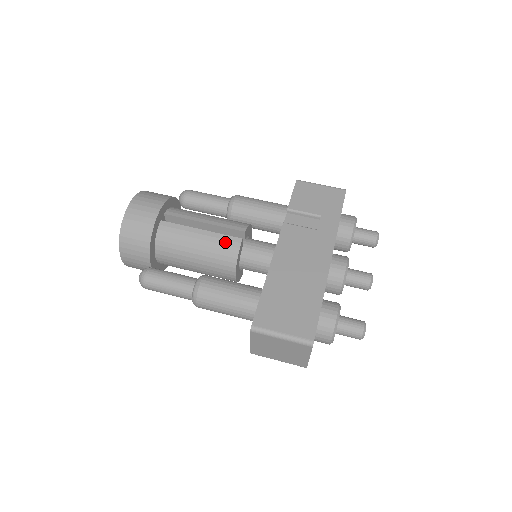
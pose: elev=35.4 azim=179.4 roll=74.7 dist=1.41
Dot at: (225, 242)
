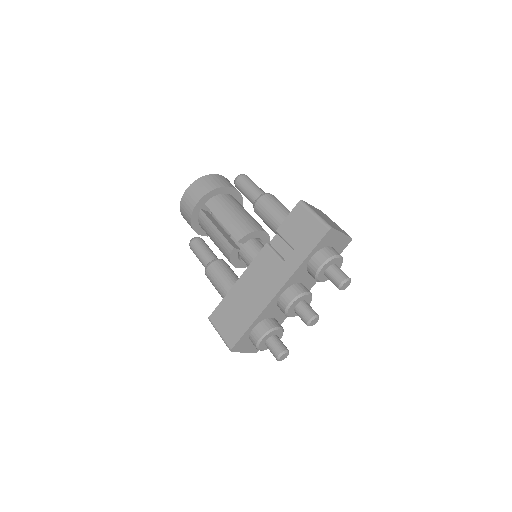
Dot at: (225, 245)
